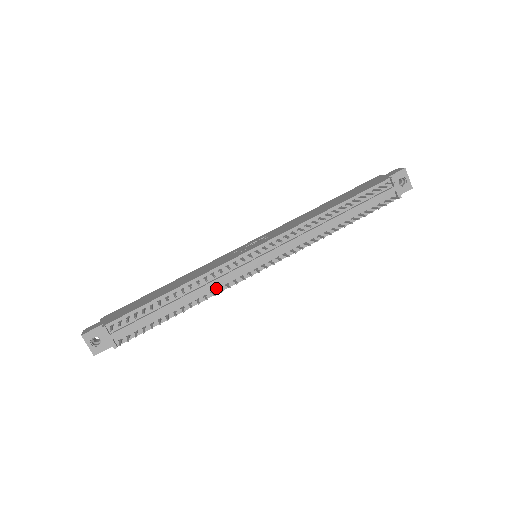
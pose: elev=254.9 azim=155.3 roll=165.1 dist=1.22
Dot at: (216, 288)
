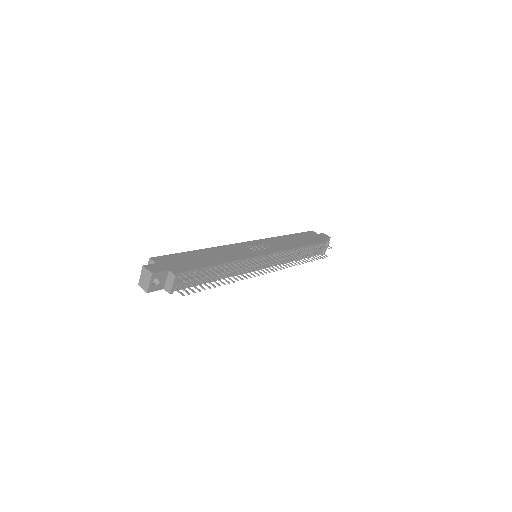
Dot at: (238, 272)
